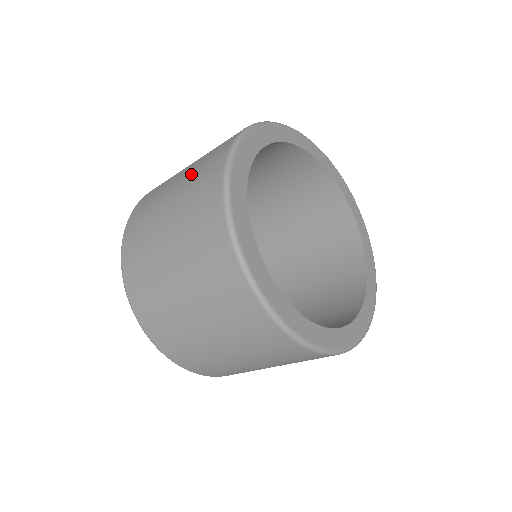
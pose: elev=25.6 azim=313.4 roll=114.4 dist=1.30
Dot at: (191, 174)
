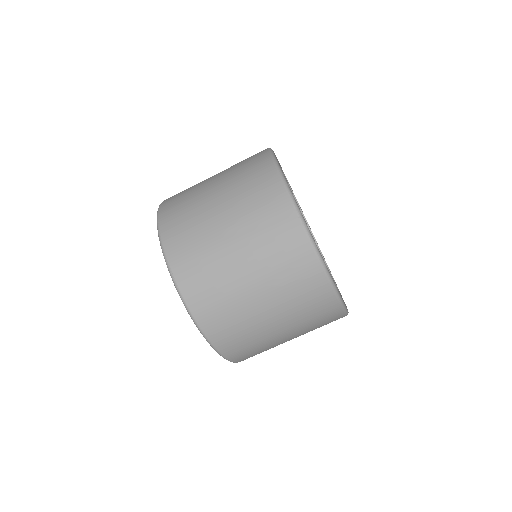
Dot at: occluded
